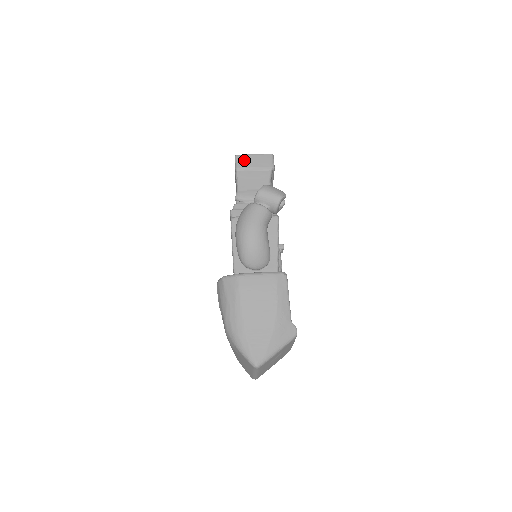
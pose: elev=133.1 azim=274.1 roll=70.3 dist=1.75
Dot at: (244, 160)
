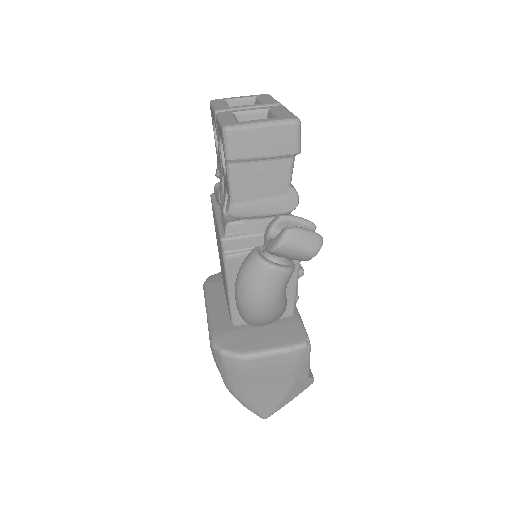
Dot at: (242, 141)
